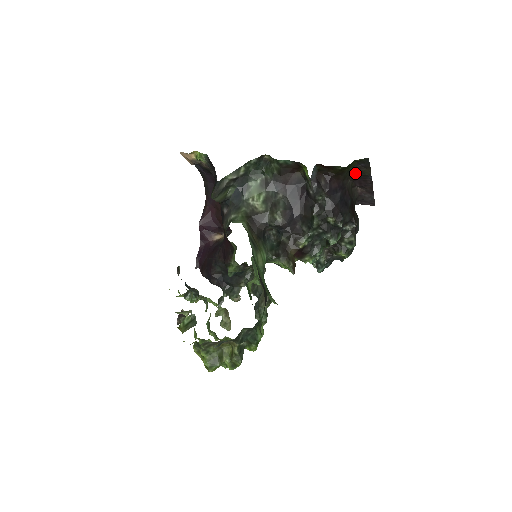
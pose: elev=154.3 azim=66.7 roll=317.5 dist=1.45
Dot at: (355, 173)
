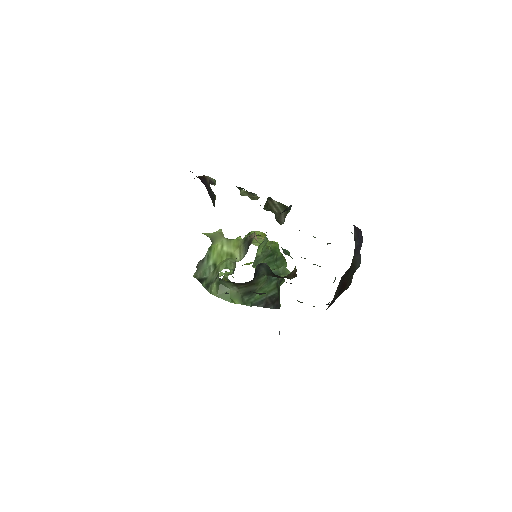
Dot at: occluded
